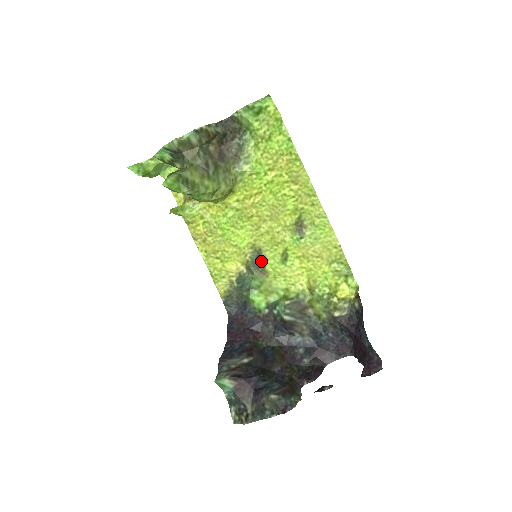
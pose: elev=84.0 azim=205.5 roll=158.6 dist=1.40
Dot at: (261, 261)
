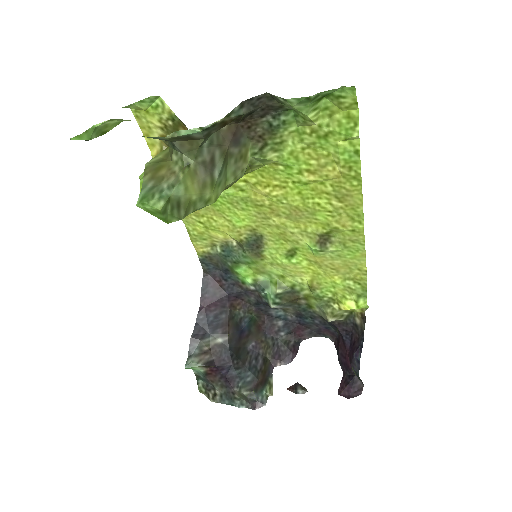
Dot at: (259, 245)
